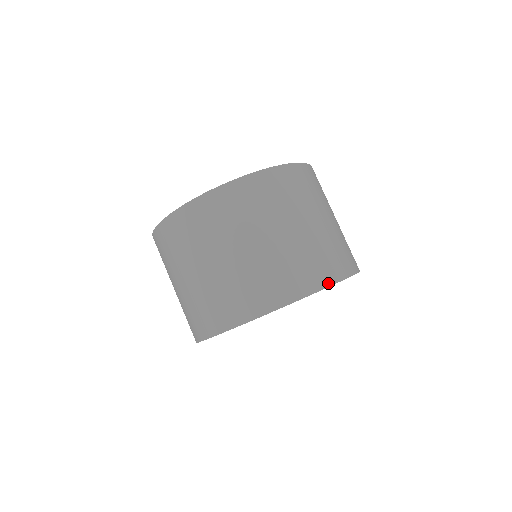
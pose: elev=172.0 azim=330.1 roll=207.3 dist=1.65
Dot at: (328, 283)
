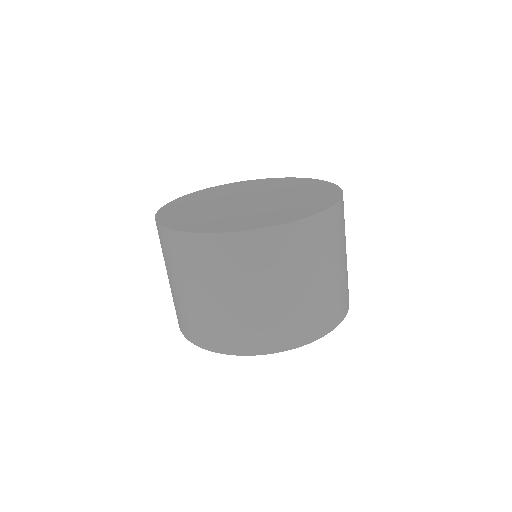
Dot at: (296, 345)
